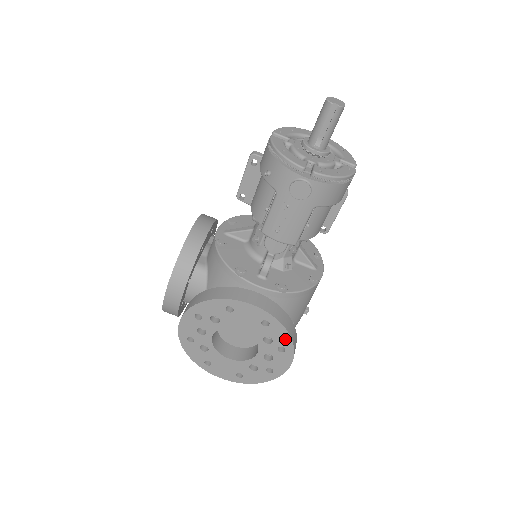
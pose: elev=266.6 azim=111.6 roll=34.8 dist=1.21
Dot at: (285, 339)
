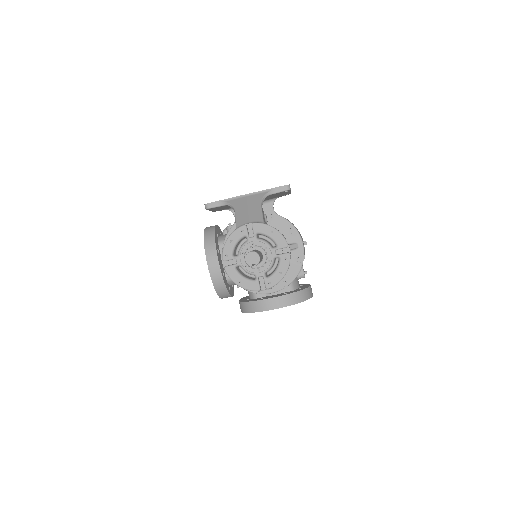
Dot at: occluded
